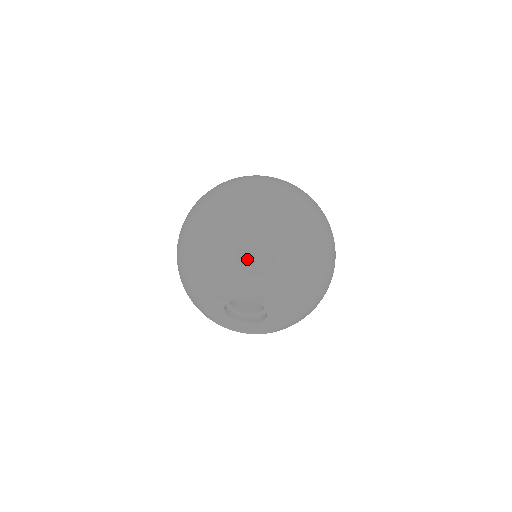
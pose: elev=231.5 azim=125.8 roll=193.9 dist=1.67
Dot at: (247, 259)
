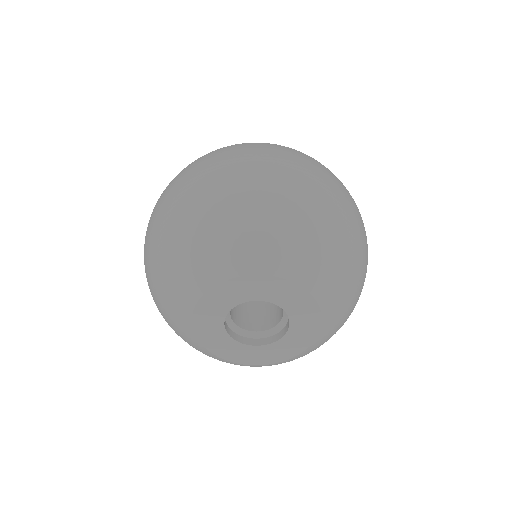
Dot at: (180, 262)
